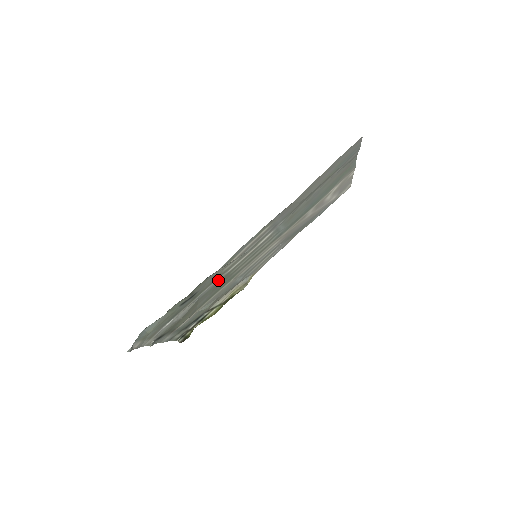
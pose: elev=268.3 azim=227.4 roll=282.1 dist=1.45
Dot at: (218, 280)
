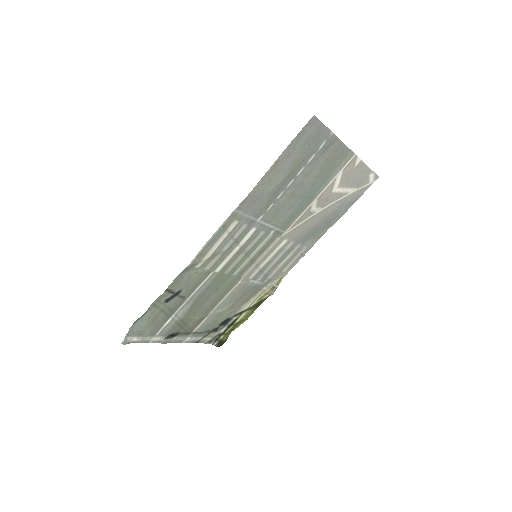
Dot at: (209, 280)
